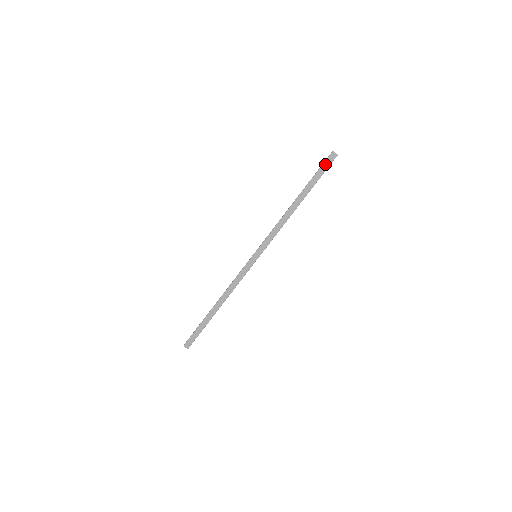
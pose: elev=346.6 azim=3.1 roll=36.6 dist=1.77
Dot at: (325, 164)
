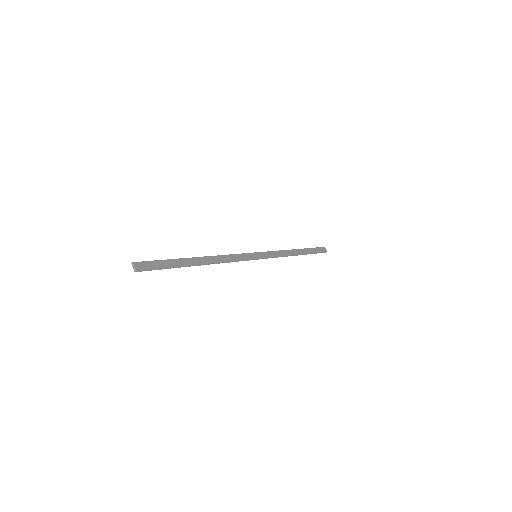
Dot at: (319, 249)
